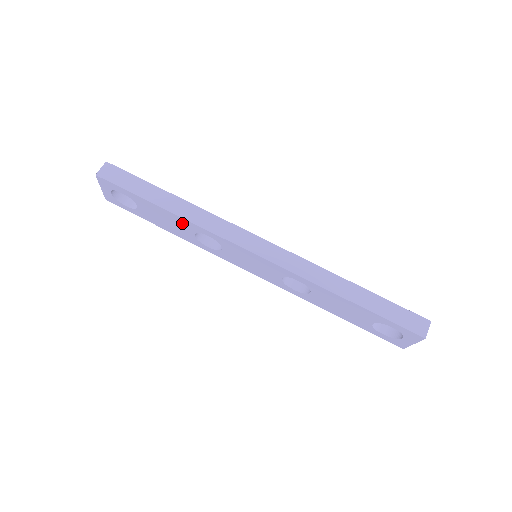
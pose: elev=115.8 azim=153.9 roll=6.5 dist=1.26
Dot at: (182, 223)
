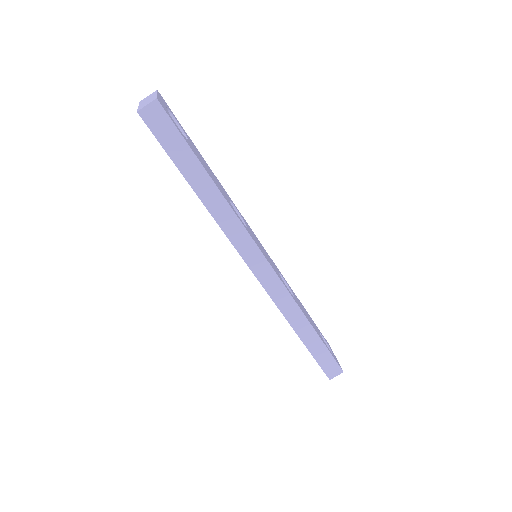
Dot at: occluded
